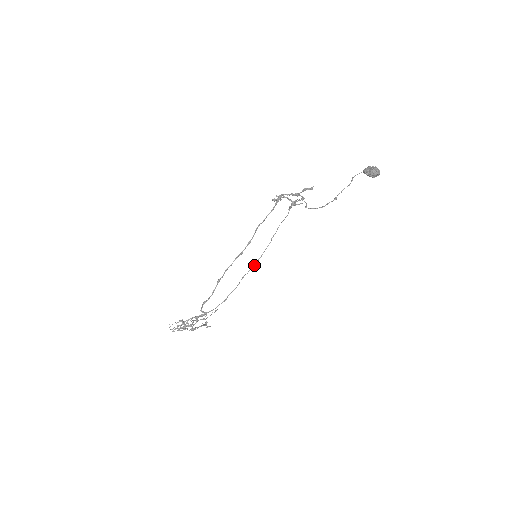
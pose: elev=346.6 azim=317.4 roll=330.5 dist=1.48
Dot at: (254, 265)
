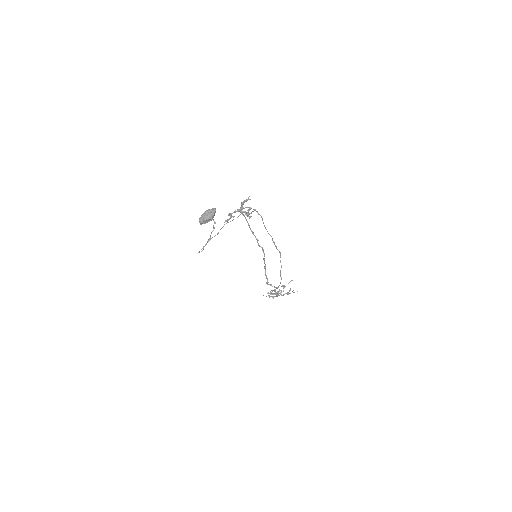
Dot at: (279, 252)
